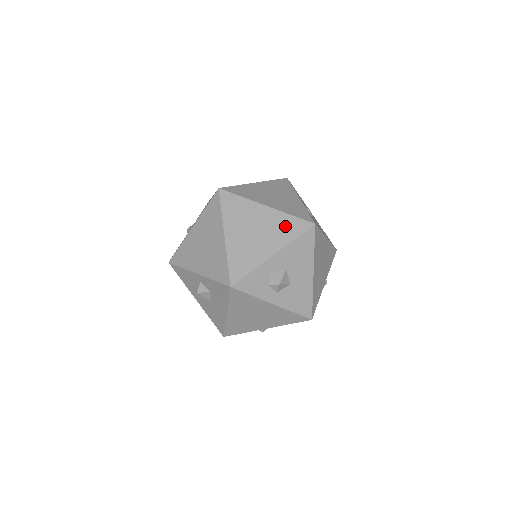
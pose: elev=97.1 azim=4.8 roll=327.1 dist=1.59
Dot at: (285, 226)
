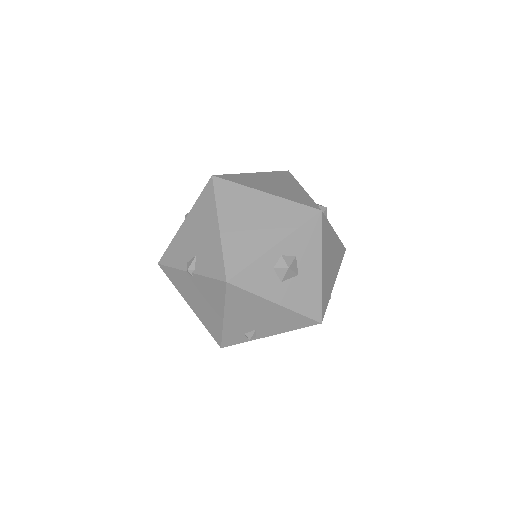
Dot at: (280, 176)
